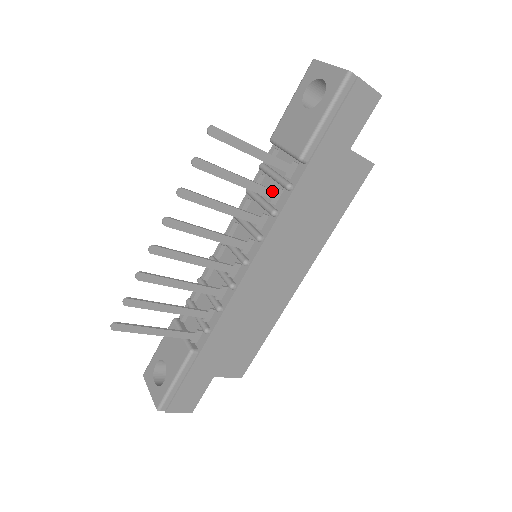
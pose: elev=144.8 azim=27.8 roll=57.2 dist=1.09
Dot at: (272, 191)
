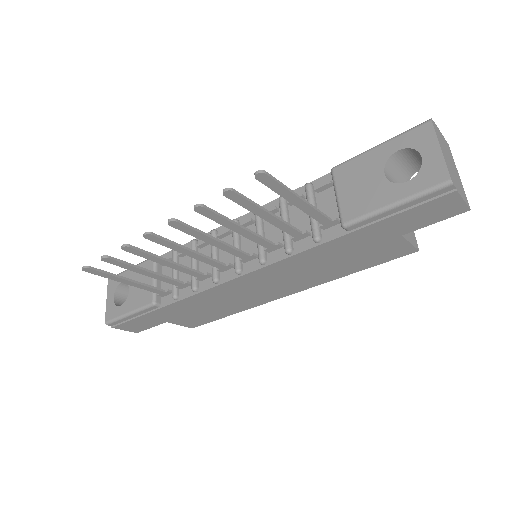
Dot at: (298, 232)
